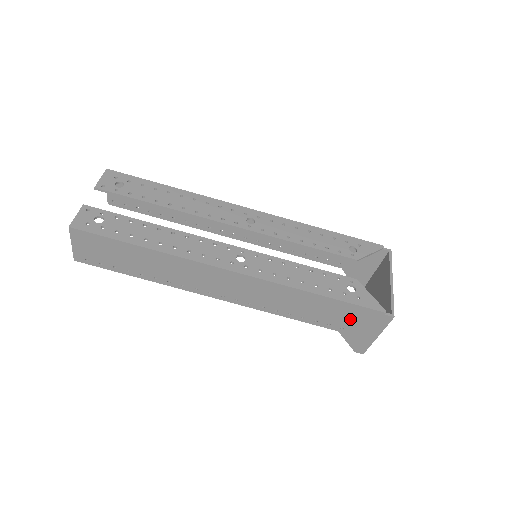
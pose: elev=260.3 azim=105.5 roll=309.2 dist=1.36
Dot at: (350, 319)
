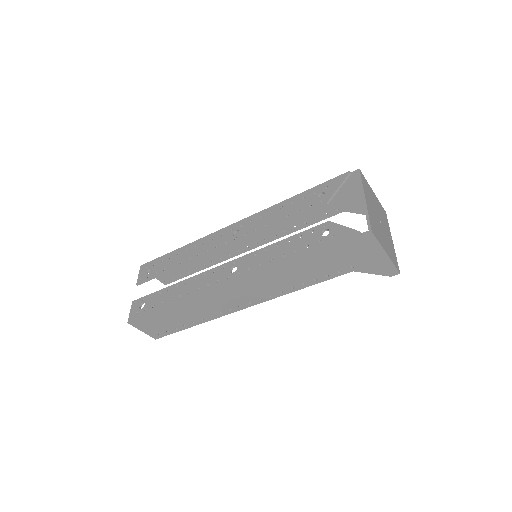
Dot at: (345, 257)
